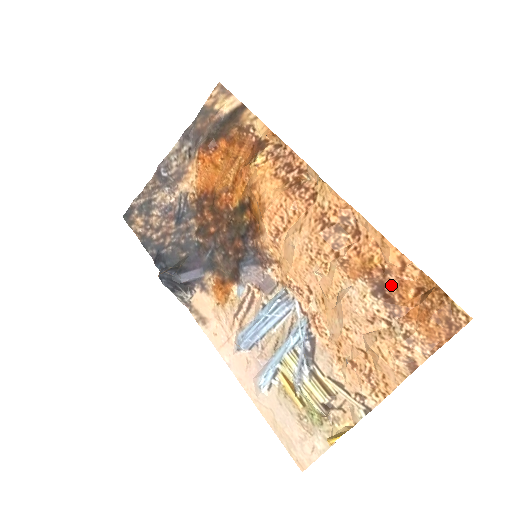
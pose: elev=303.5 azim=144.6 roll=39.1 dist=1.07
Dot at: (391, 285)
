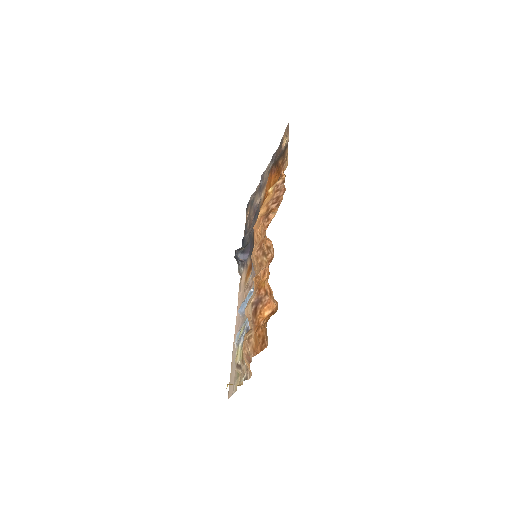
Dot at: (263, 303)
